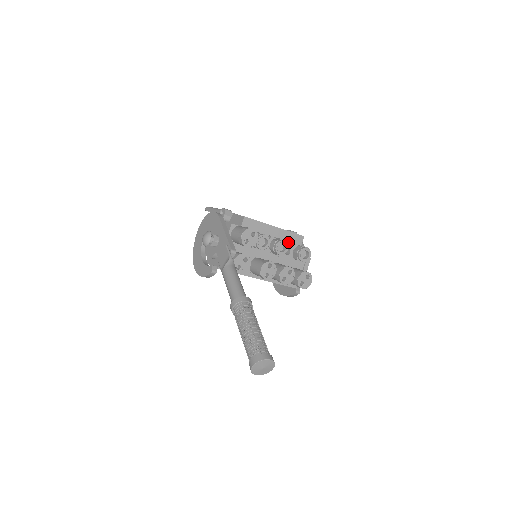
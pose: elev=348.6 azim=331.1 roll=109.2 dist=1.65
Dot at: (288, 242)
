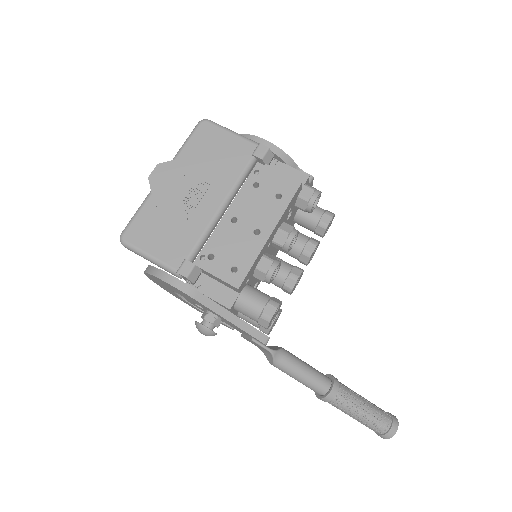
Dot at: (287, 213)
